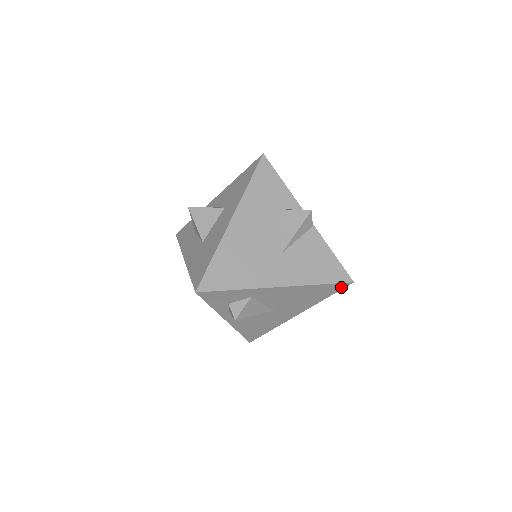
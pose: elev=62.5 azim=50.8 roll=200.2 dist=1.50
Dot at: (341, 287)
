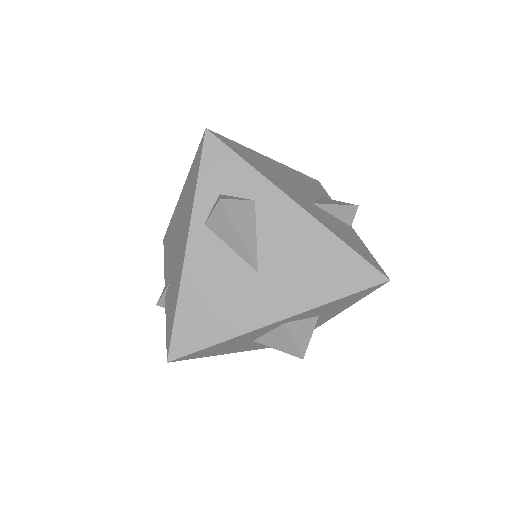
Dot at: (369, 281)
